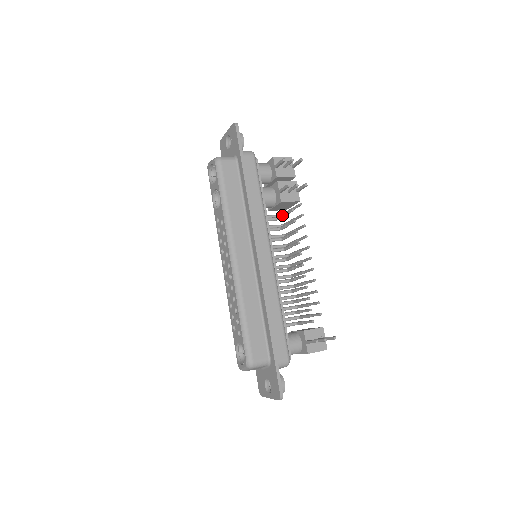
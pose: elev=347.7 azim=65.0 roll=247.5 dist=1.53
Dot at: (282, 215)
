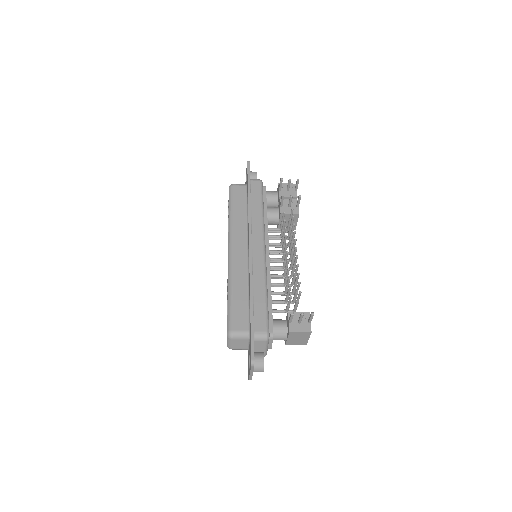
Dot at: occluded
